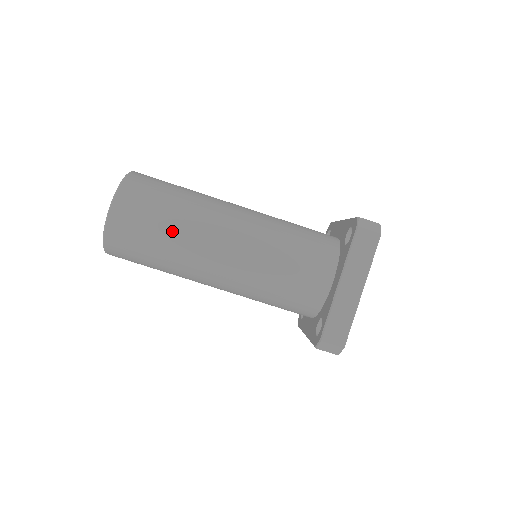
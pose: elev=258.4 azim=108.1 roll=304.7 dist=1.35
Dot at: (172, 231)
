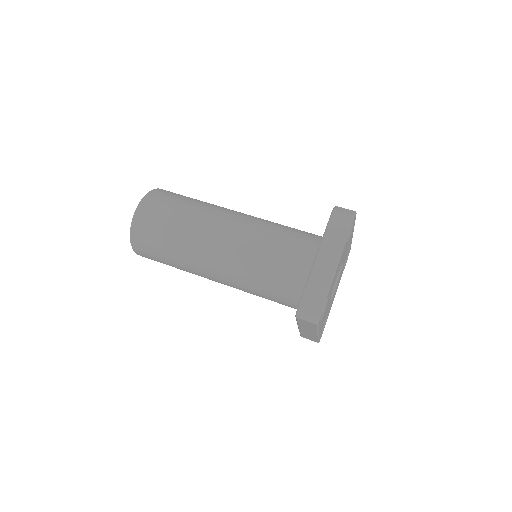
Dot at: (182, 222)
